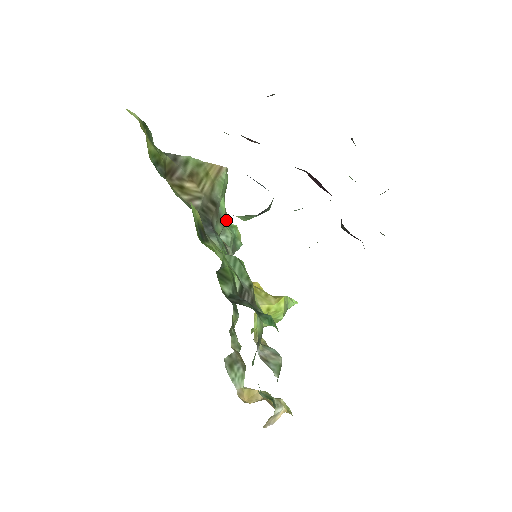
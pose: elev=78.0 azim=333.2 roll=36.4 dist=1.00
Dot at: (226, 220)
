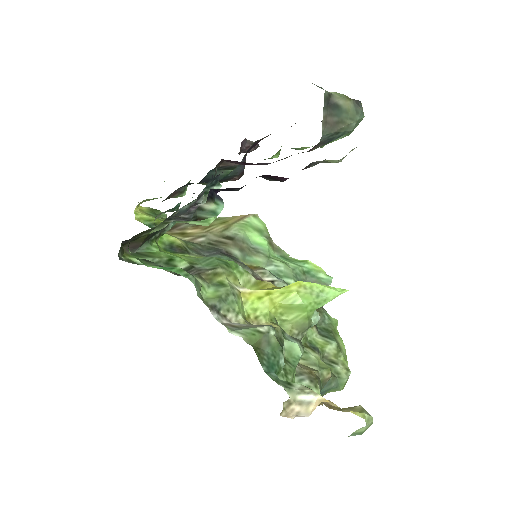
Dot at: (287, 257)
